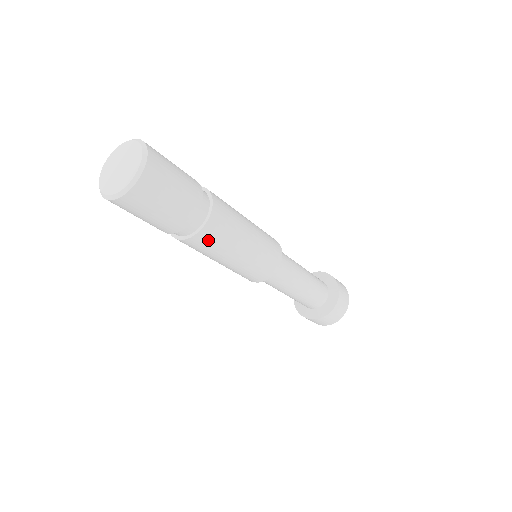
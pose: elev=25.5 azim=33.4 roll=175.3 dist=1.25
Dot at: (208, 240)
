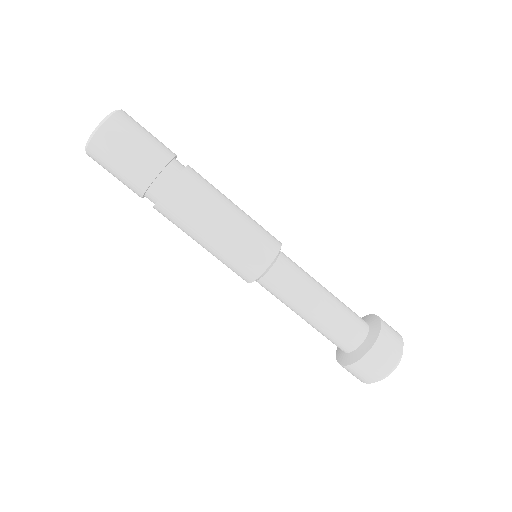
Dot at: (171, 211)
